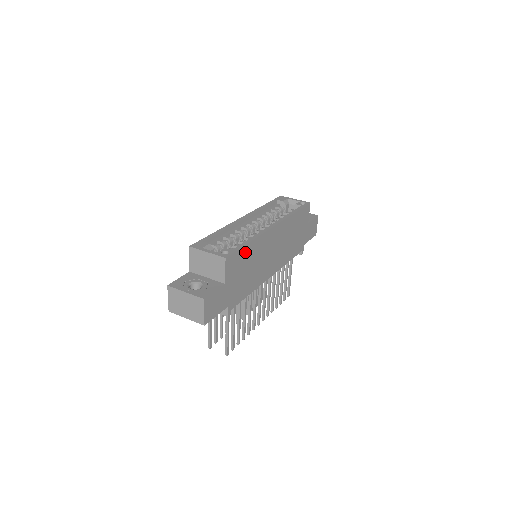
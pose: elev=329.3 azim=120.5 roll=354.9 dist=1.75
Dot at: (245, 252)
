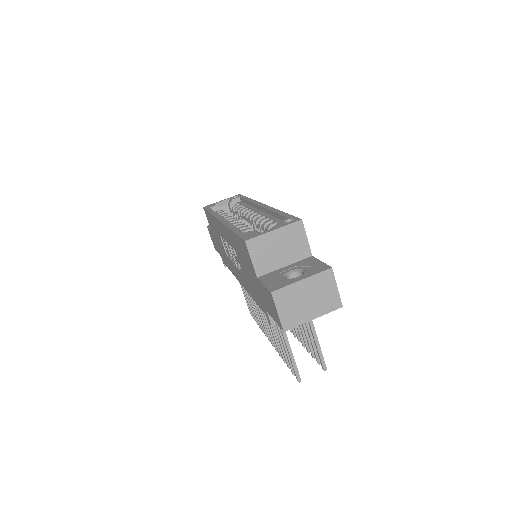
Dot at: occluded
